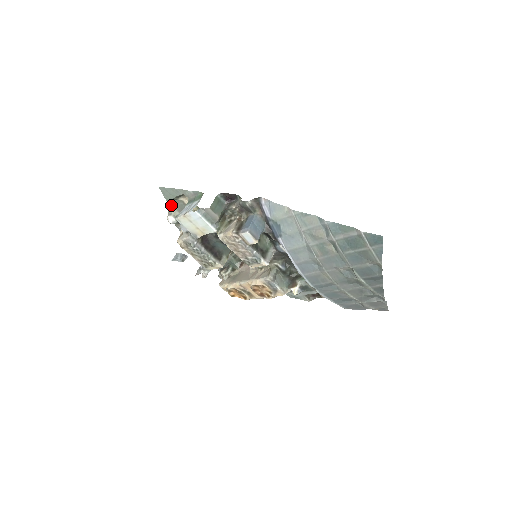
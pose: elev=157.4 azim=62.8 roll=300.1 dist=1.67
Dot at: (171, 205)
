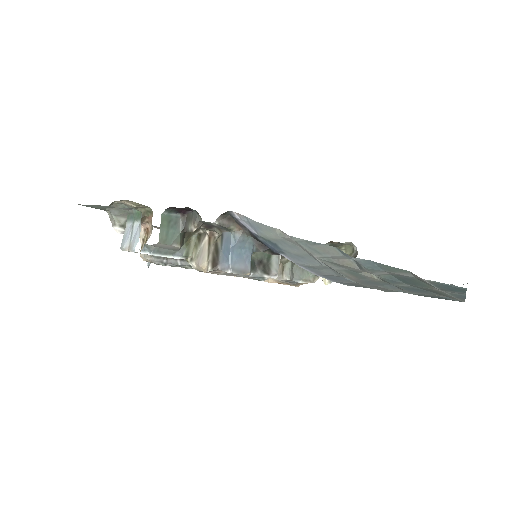
Dot at: (108, 212)
